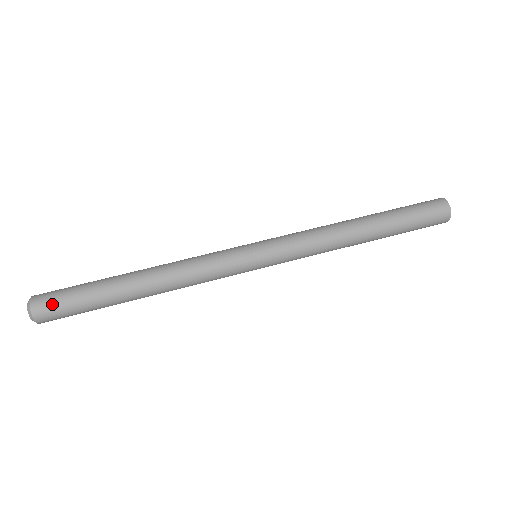
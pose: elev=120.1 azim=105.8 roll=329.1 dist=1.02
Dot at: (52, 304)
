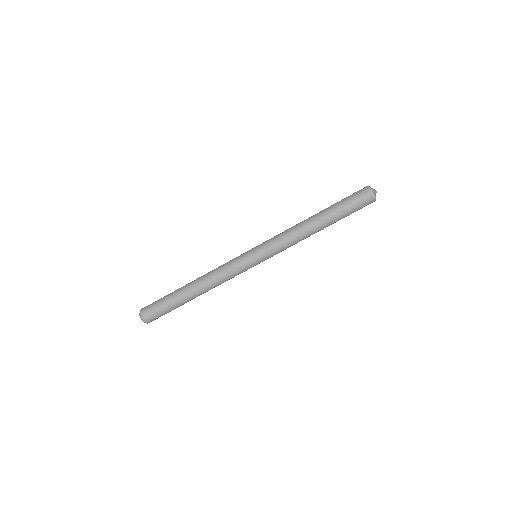
Dot at: (157, 318)
